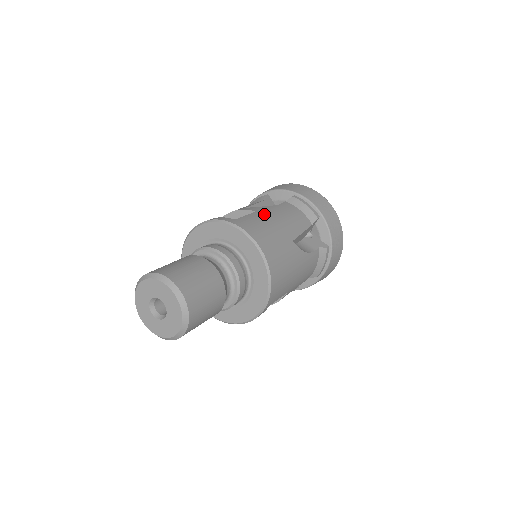
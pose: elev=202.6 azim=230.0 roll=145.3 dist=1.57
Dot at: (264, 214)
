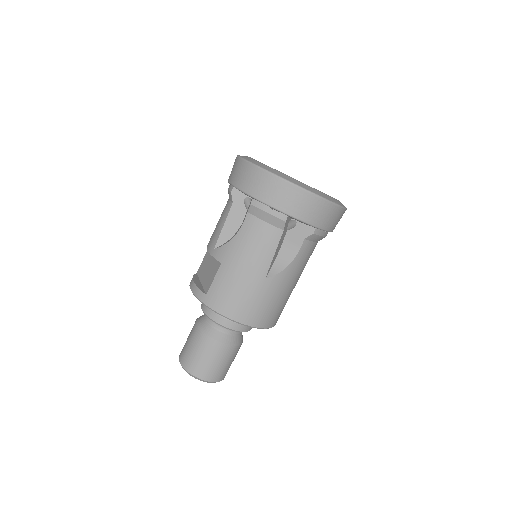
Dot at: (228, 266)
